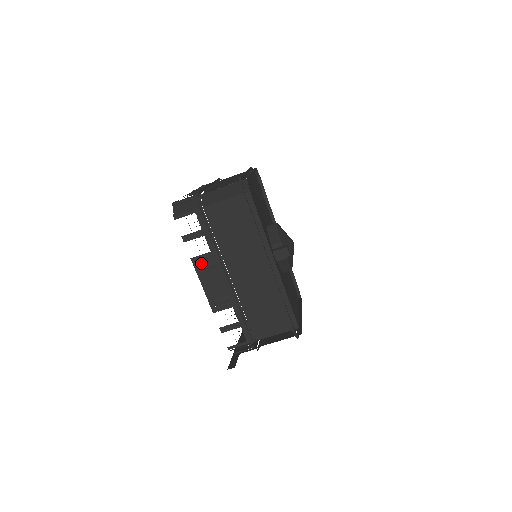
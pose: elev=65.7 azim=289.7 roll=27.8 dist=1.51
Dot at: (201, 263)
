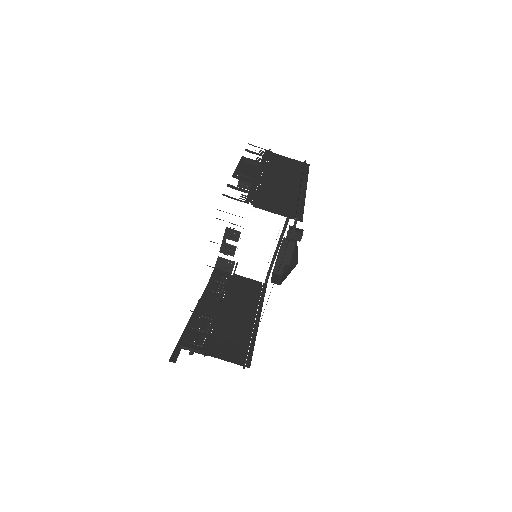
Dot at: (247, 162)
